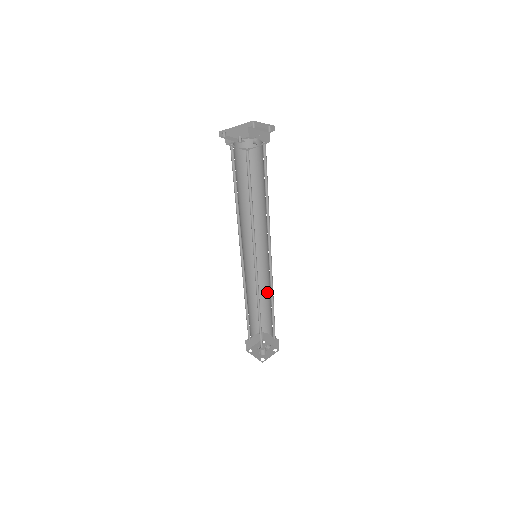
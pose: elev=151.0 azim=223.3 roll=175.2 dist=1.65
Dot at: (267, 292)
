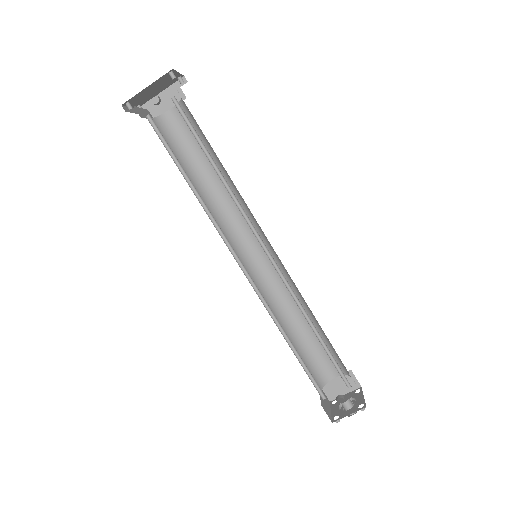
Dot at: (310, 310)
